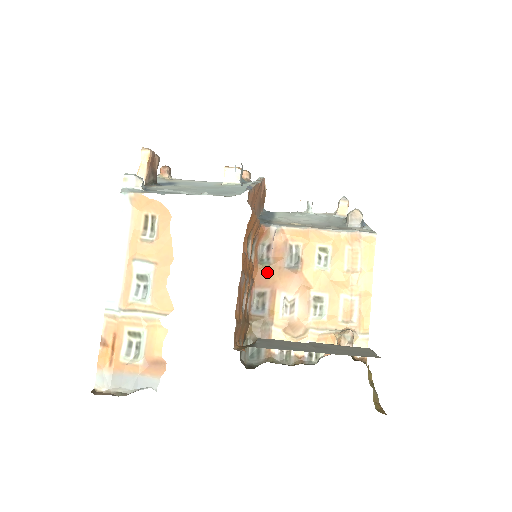
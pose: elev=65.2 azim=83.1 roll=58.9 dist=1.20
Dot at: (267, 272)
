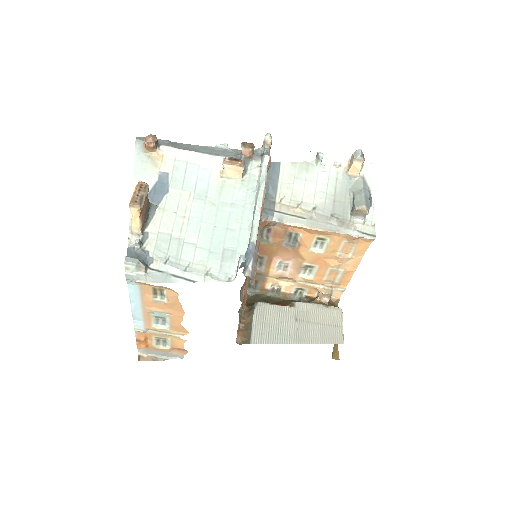
Dot at: (266, 247)
